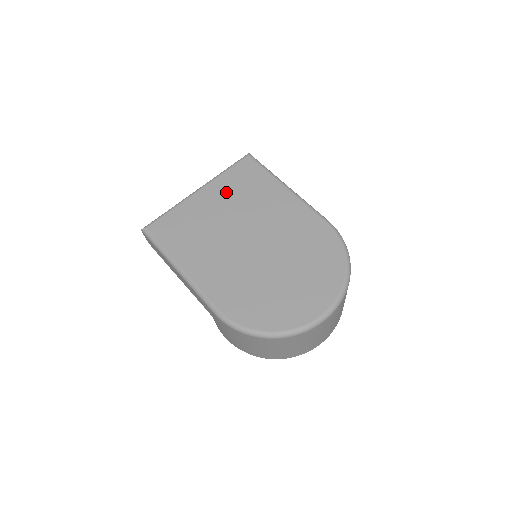
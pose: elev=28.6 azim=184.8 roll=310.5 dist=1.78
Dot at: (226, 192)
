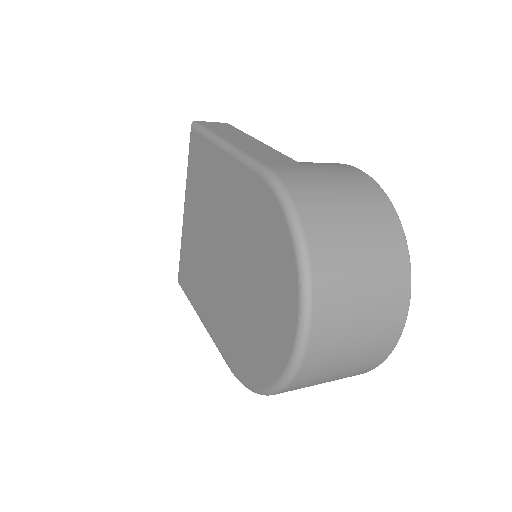
Dot at: (194, 197)
